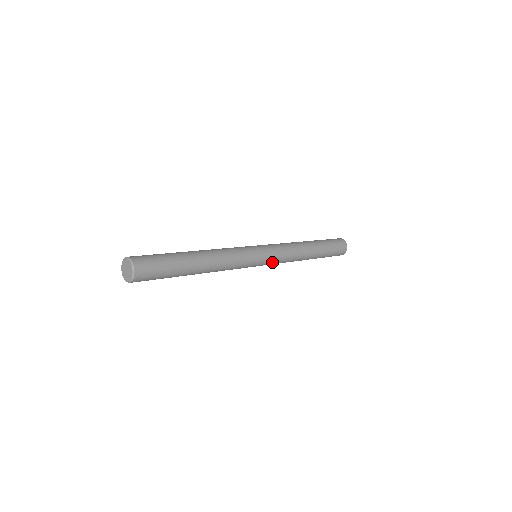
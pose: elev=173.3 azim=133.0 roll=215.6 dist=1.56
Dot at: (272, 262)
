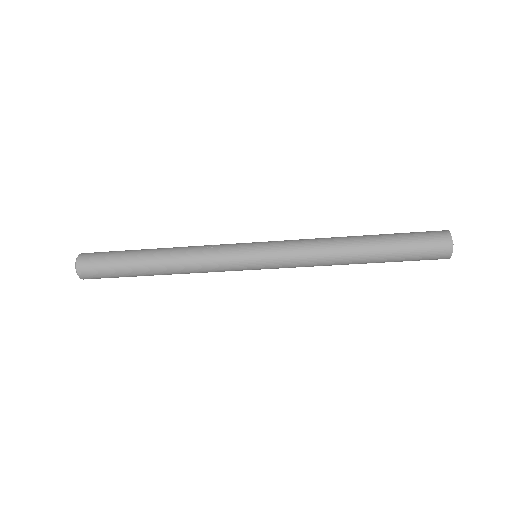
Dot at: (276, 262)
